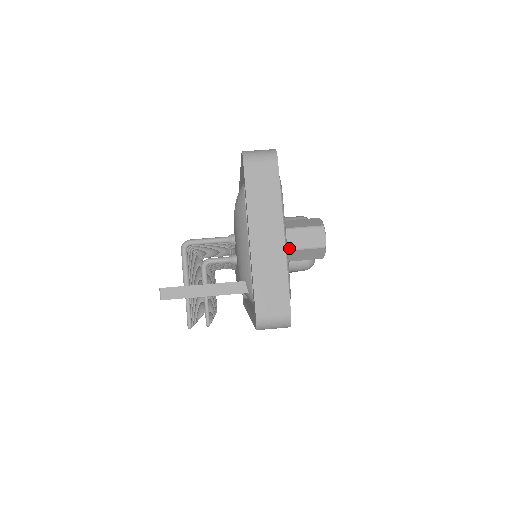
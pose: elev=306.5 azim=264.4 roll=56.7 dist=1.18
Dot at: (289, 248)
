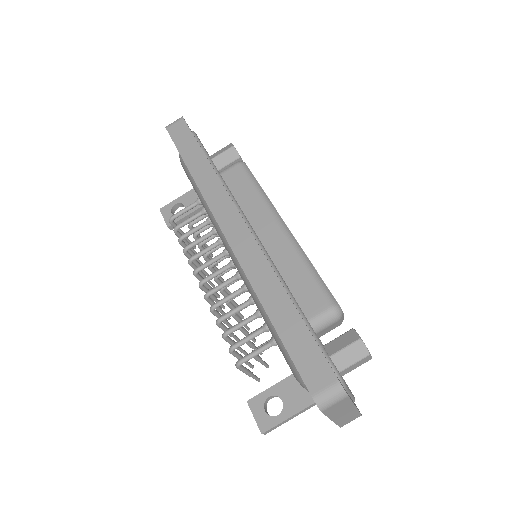
Dot at: occluded
